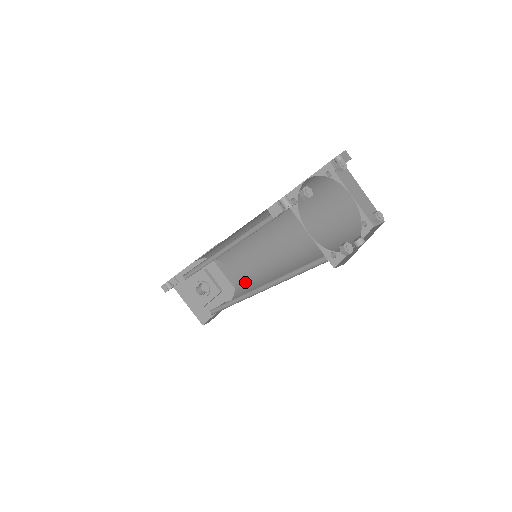
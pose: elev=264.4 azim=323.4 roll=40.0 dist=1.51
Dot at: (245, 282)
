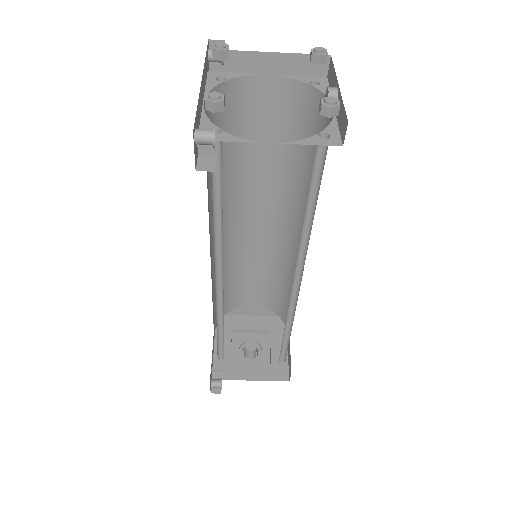
Dot at: (278, 298)
